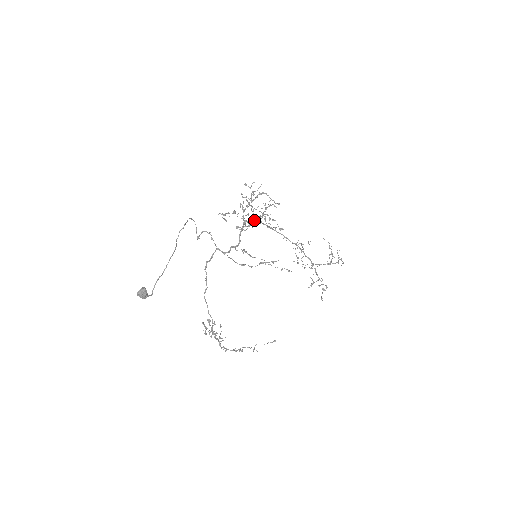
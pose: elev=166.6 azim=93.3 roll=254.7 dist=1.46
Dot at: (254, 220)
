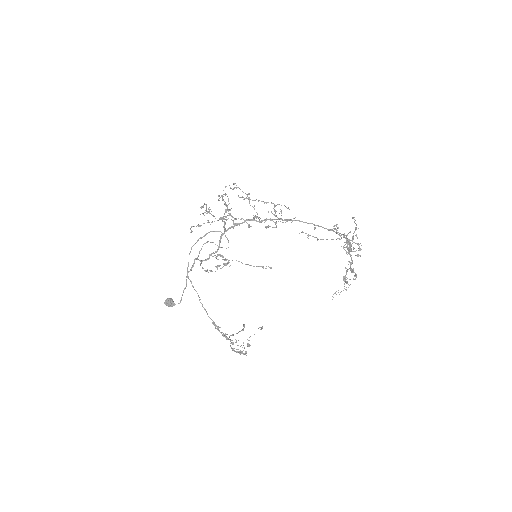
Dot at: (253, 219)
